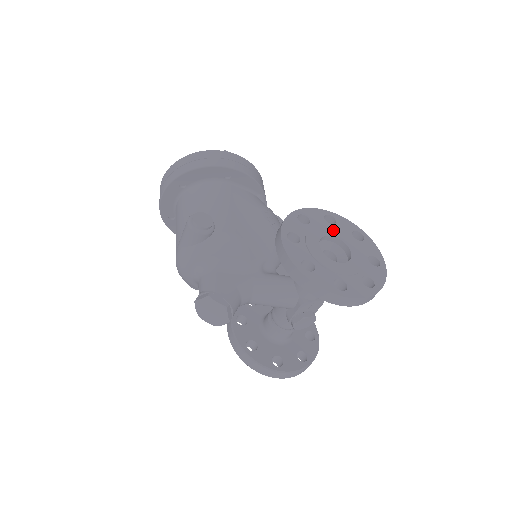
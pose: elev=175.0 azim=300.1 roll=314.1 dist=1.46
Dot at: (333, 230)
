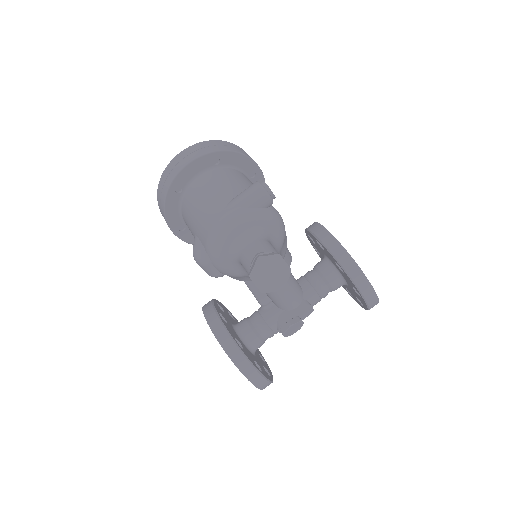
Dot at: occluded
